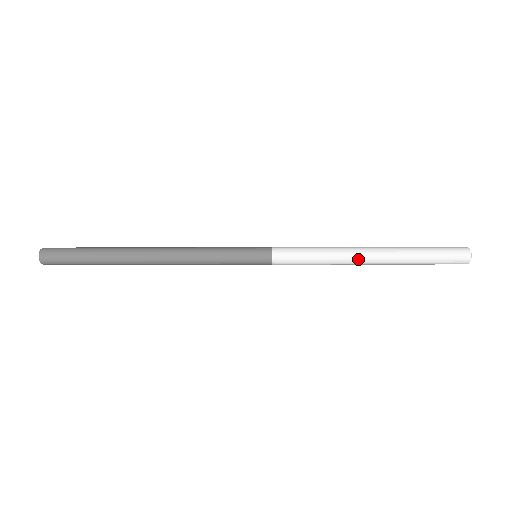
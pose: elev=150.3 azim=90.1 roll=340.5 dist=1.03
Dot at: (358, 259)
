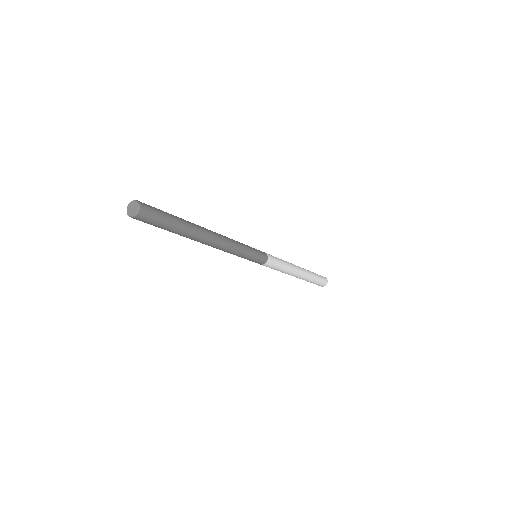
Dot at: (297, 271)
